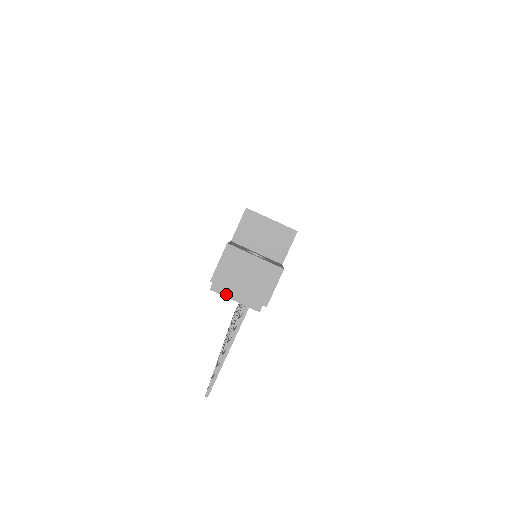
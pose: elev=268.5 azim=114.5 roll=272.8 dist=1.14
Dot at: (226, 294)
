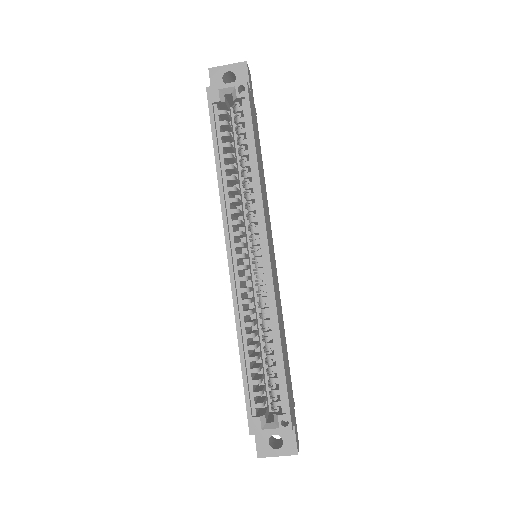
Dot at: occluded
